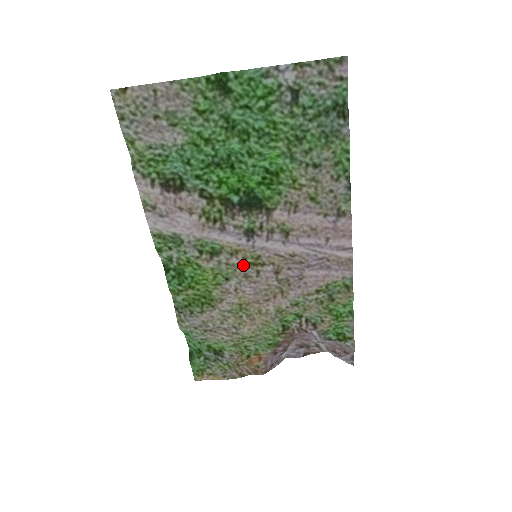
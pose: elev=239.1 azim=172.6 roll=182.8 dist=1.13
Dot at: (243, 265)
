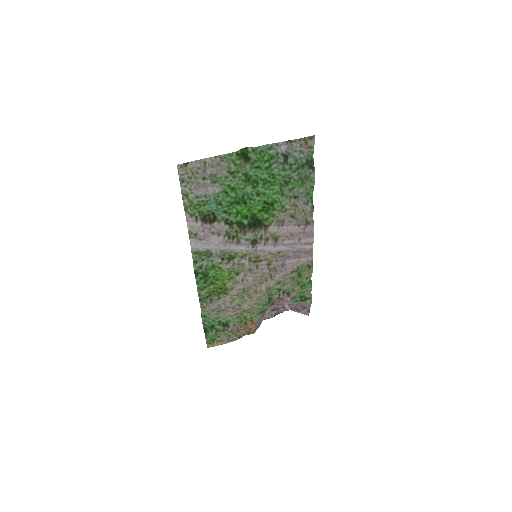
Dot at: (249, 263)
